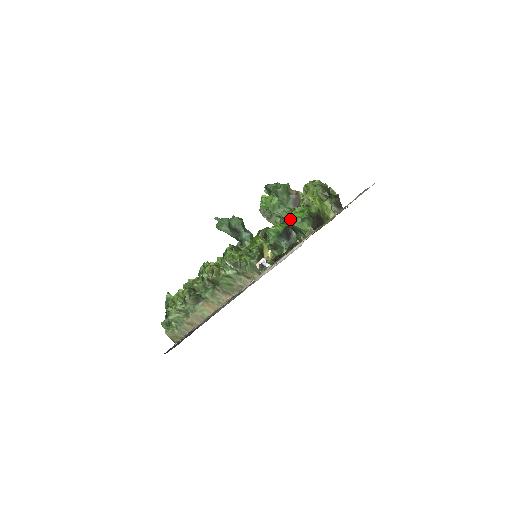
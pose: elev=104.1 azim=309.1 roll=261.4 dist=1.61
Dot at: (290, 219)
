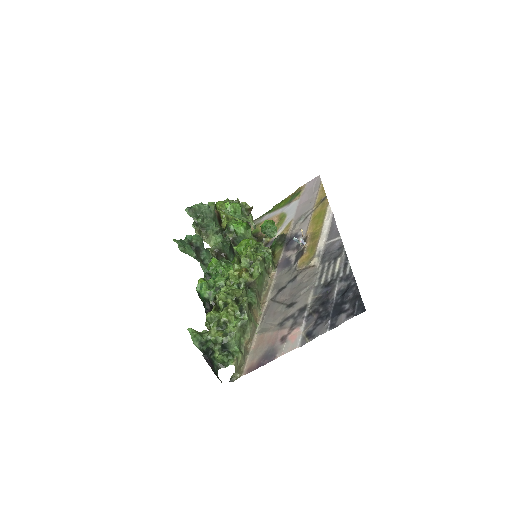
Dot at: (230, 232)
